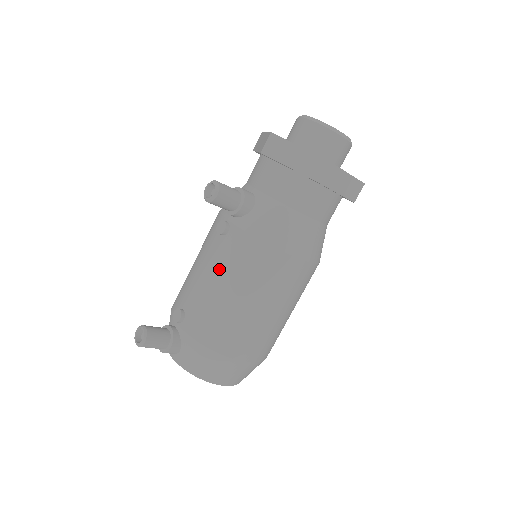
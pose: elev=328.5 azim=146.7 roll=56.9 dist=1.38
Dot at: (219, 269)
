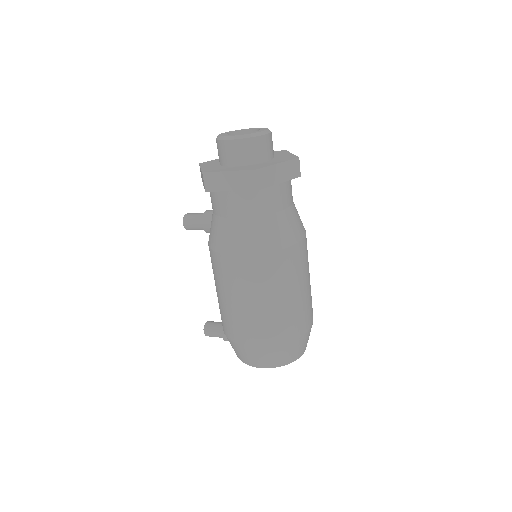
Dot at: occluded
